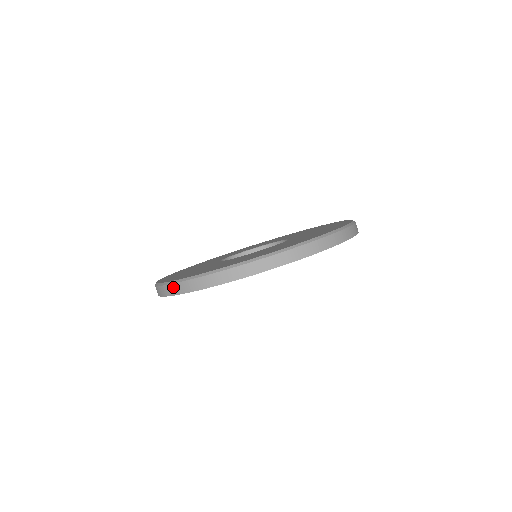
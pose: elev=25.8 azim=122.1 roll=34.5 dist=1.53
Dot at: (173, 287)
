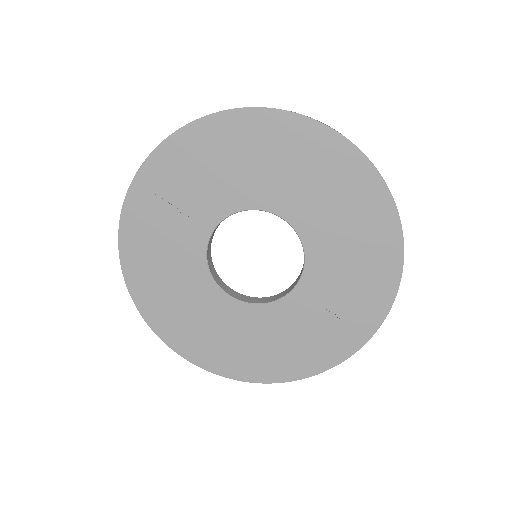
Dot at: occluded
